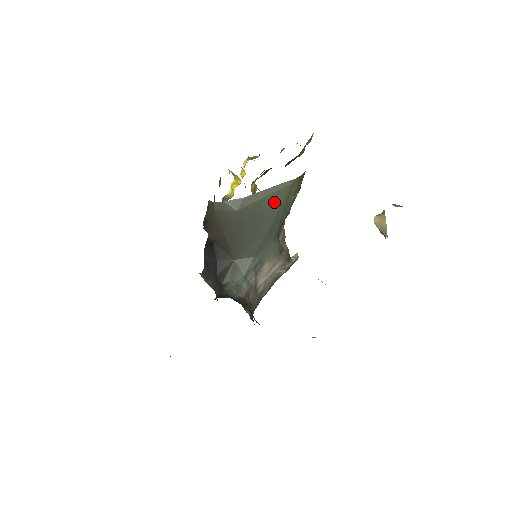
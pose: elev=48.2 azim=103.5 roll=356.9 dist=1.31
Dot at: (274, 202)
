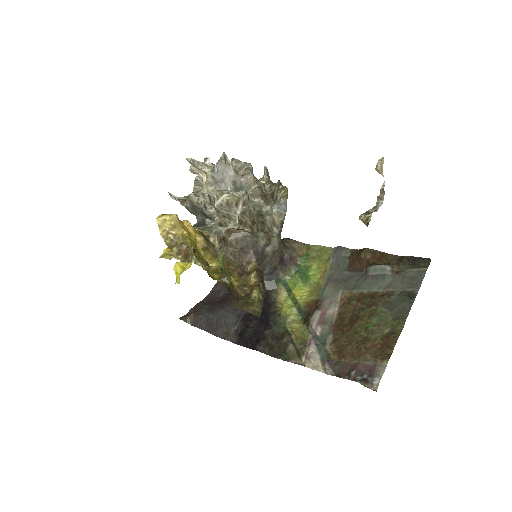
Dot at: occluded
